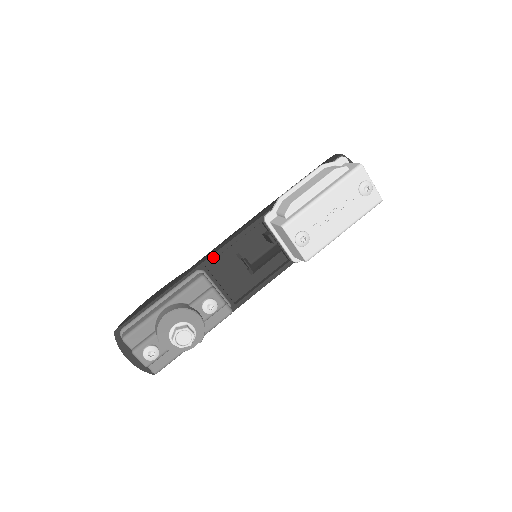
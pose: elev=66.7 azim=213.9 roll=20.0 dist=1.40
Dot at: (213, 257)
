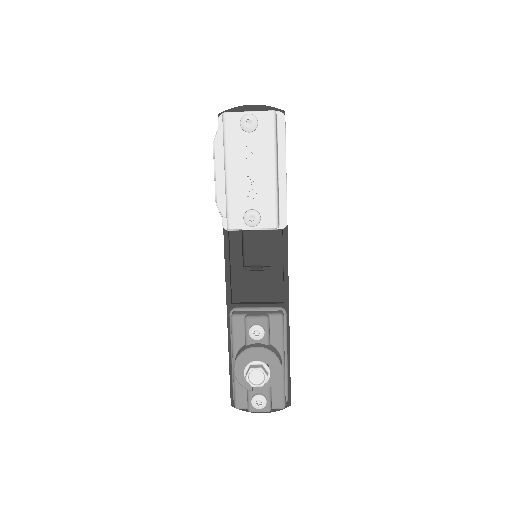
Dot at: (228, 293)
